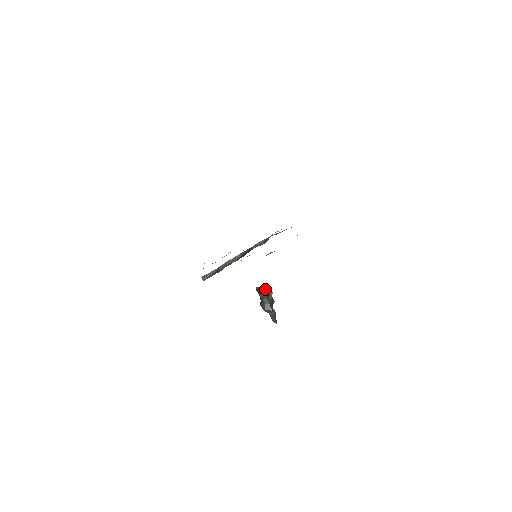
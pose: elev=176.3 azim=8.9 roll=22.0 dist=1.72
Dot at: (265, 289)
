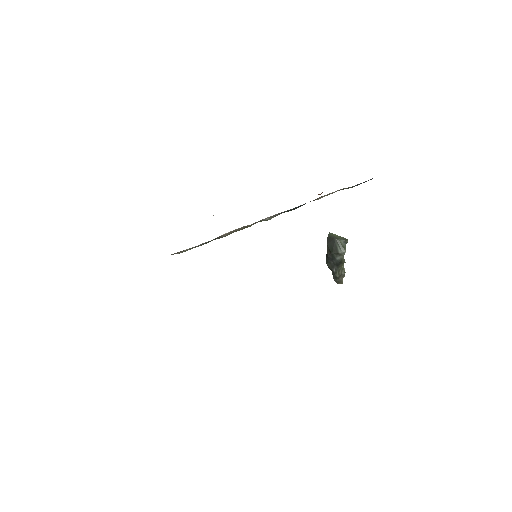
Dot at: (337, 243)
